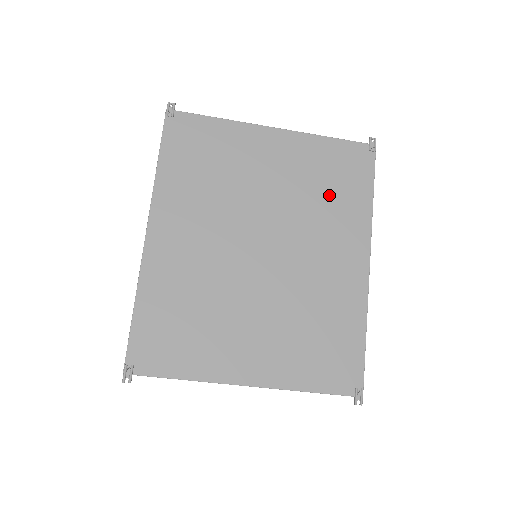
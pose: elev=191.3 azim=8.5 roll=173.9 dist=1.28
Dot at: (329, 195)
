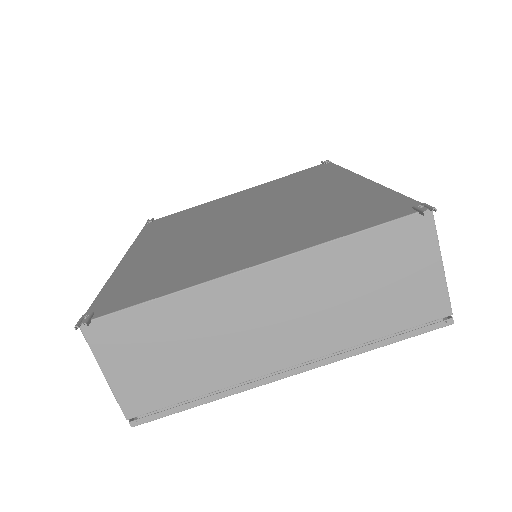
Dot at: (299, 183)
